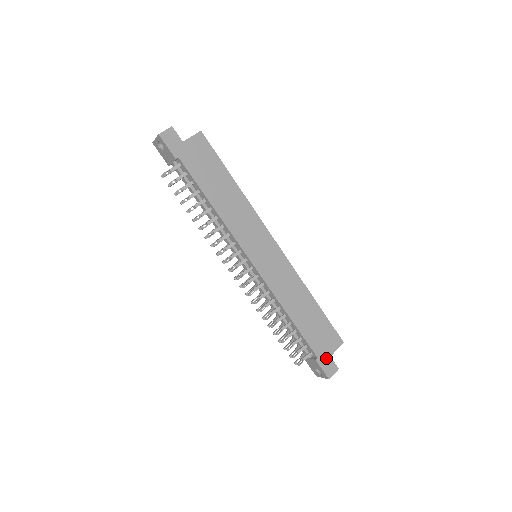
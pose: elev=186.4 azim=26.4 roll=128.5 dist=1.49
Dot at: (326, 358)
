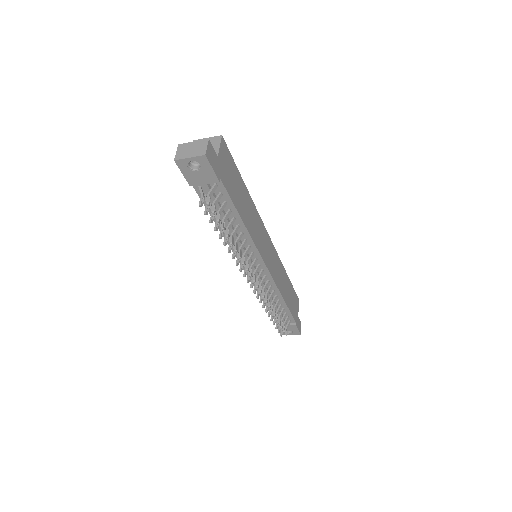
Dot at: (297, 319)
